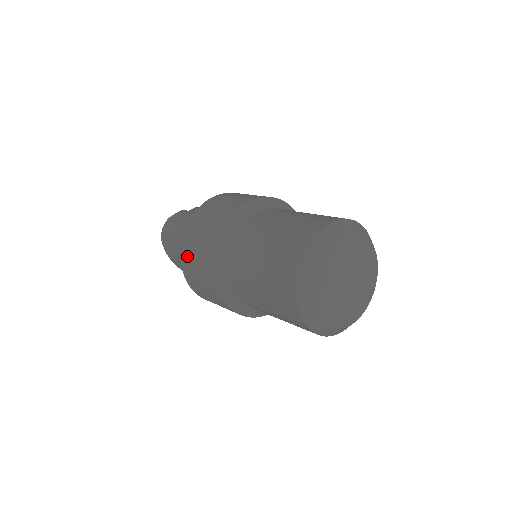
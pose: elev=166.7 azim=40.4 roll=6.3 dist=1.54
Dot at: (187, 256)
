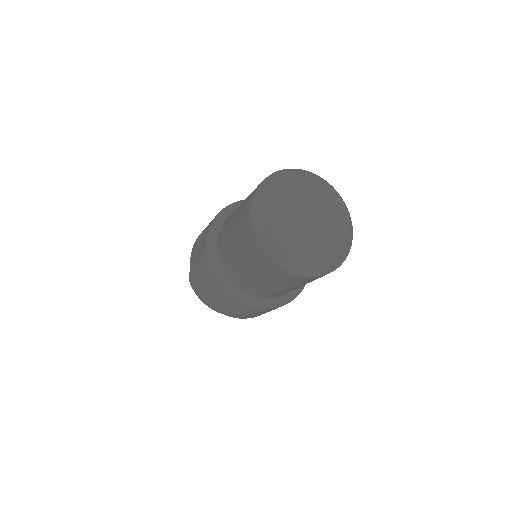
Dot at: (193, 266)
